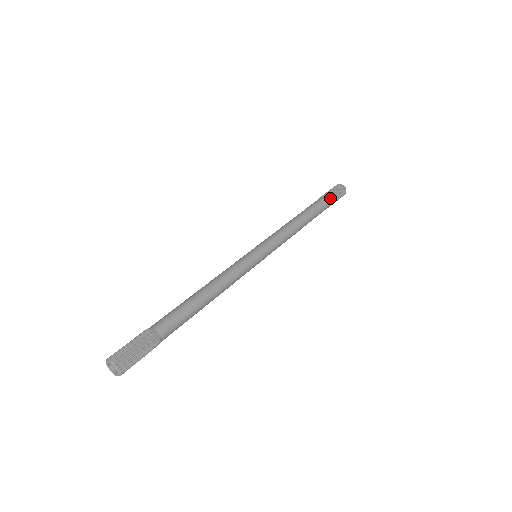
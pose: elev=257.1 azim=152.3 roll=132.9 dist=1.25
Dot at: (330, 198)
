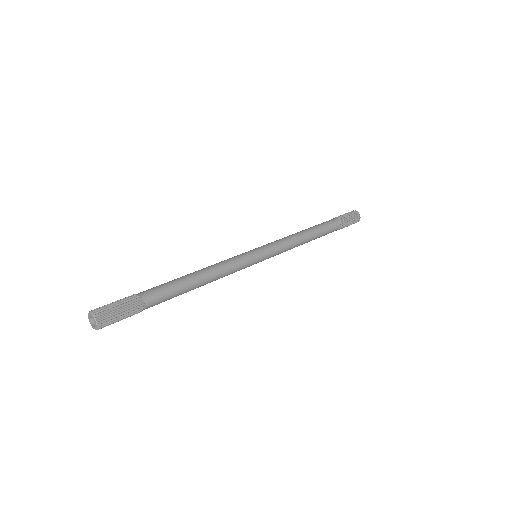
Dot at: (343, 223)
